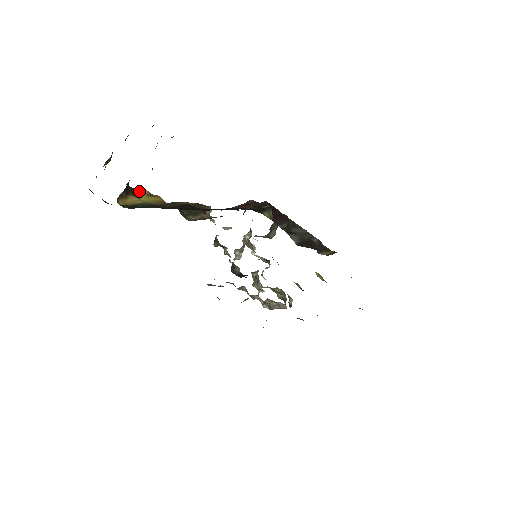
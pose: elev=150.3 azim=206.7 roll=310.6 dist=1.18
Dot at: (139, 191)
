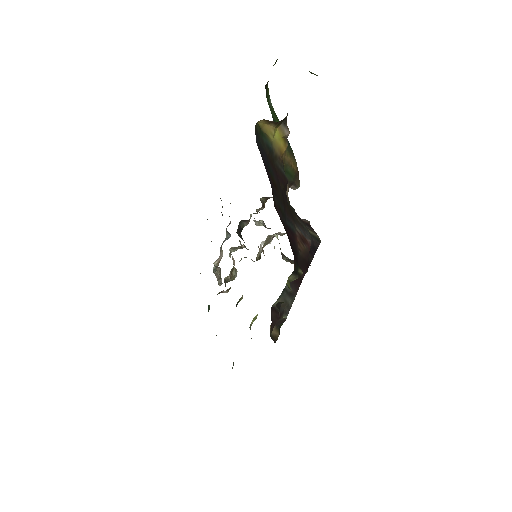
Dot at: (285, 127)
